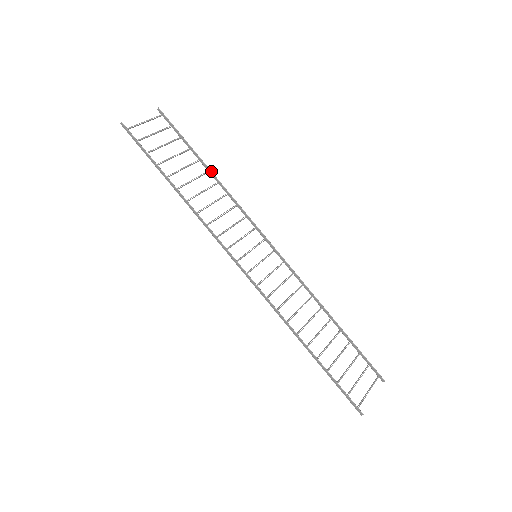
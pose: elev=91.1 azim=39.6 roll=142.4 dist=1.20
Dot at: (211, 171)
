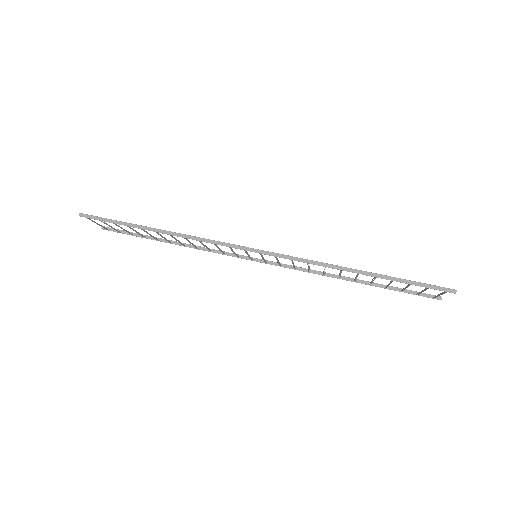
Dot at: (173, 241)
